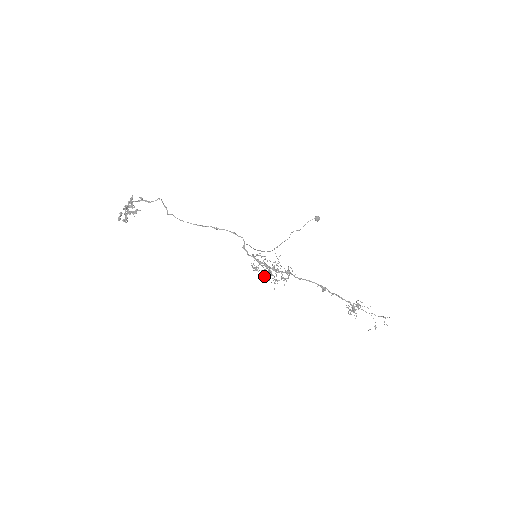
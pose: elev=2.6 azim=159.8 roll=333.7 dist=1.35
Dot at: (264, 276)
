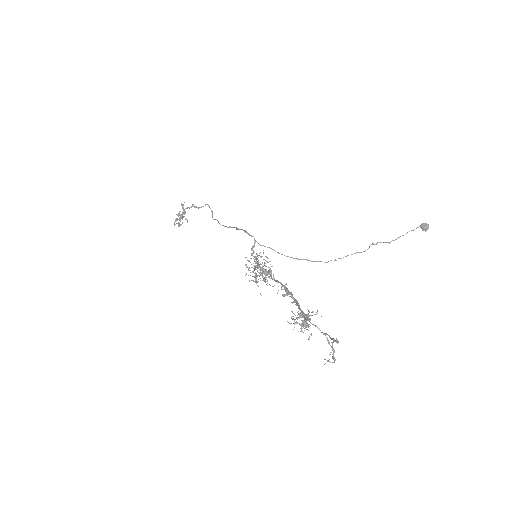
Dot at: occluded
